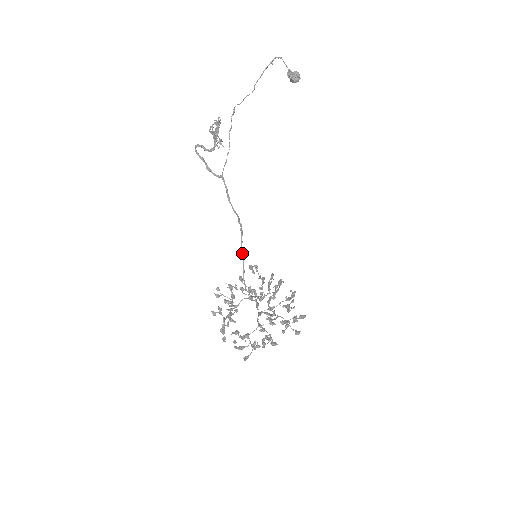
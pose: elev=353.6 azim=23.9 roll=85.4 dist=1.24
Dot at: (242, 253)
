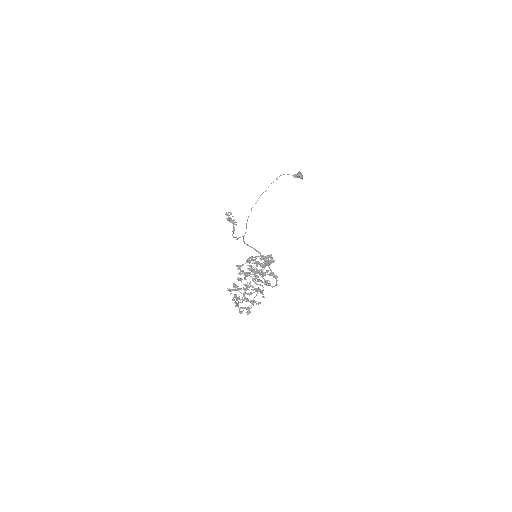
Dot at: (270, 269)
